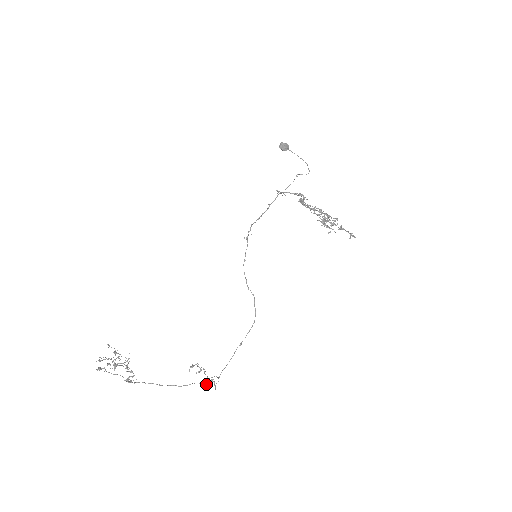
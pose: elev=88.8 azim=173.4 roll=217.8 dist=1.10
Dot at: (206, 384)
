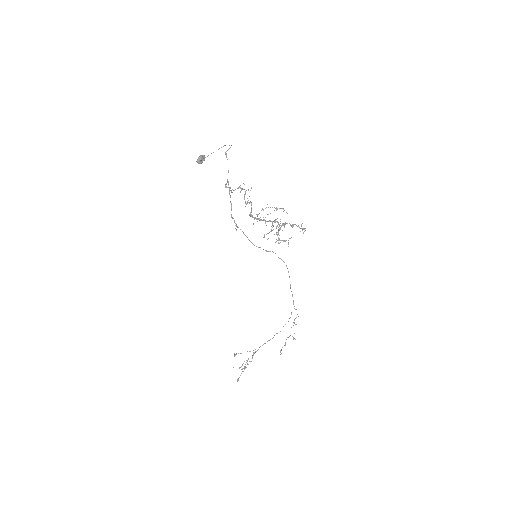
Dot at: (293, 338)
